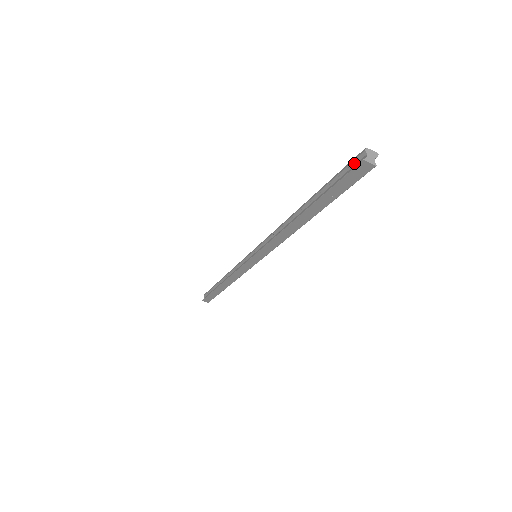
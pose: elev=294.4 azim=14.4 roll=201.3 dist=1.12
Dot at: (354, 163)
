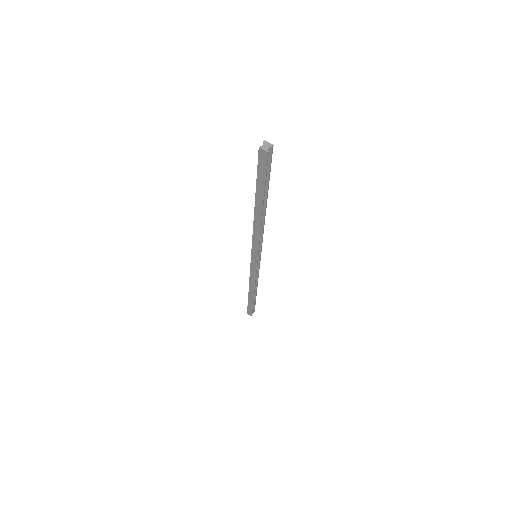
Dot at: occluded
